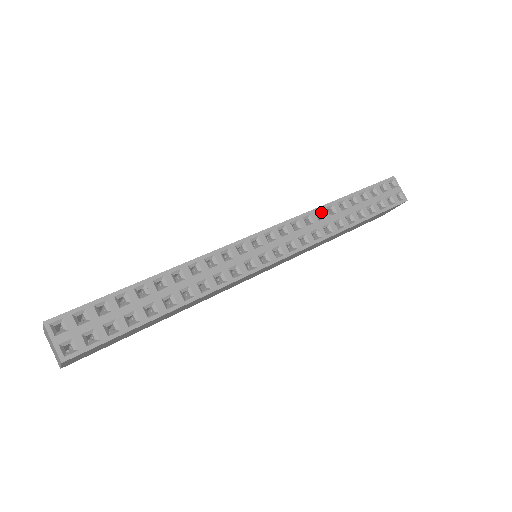
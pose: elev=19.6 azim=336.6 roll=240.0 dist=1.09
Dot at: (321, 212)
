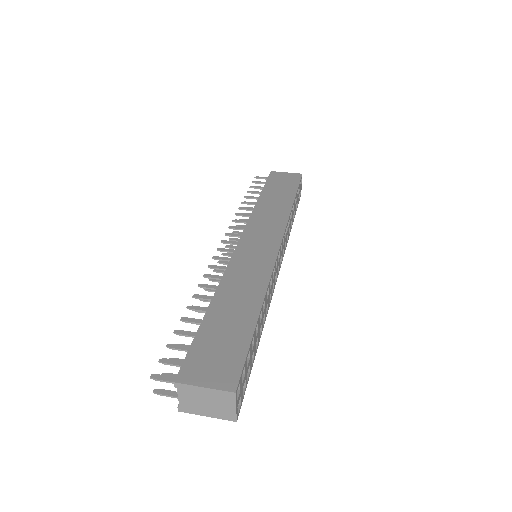
Dot at: (290, 216)
